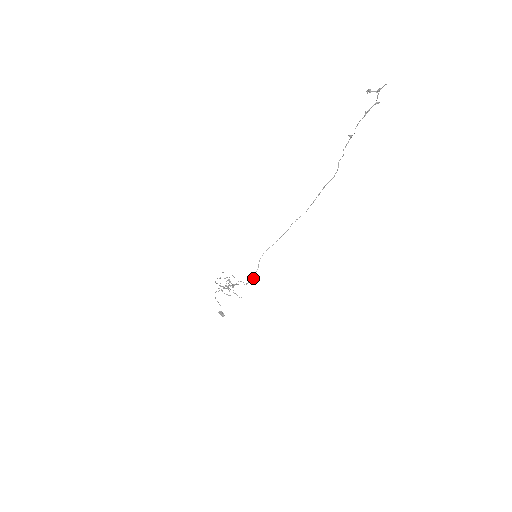
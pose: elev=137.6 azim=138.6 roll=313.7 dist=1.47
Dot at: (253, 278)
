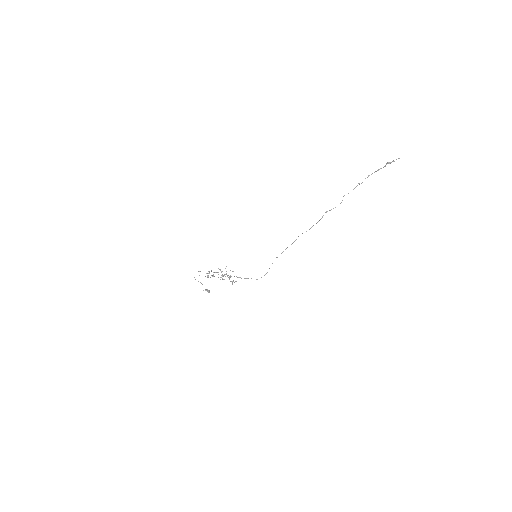
Dot at: occluded
